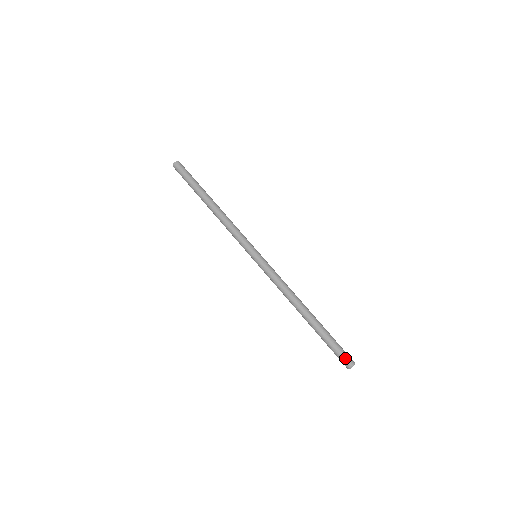
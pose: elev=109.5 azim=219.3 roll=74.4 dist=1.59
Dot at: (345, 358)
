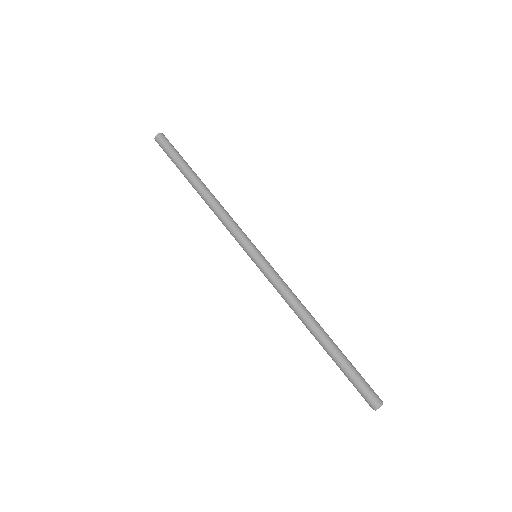
Dot at: (368, 397)
